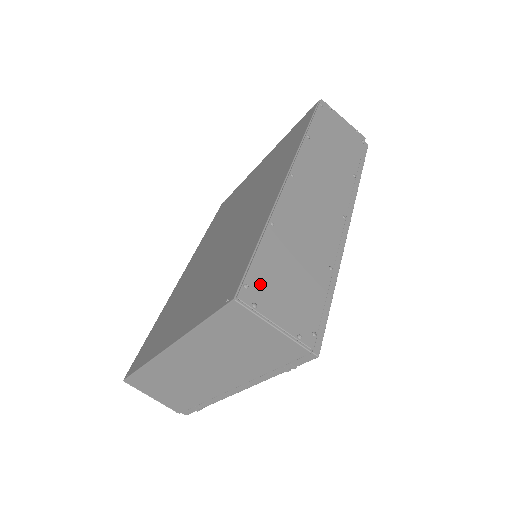
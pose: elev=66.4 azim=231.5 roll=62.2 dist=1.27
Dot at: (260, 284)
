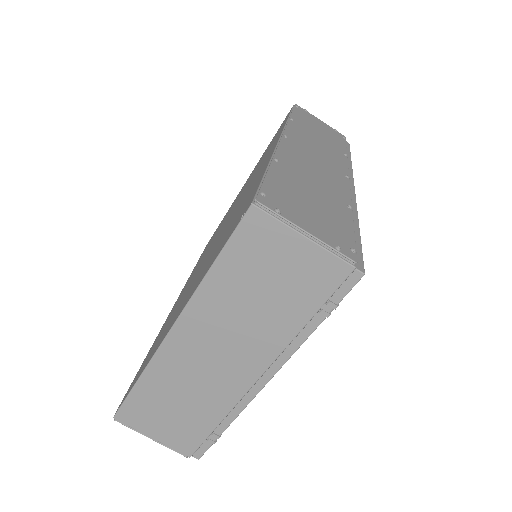
Dot at: (278, 197)
